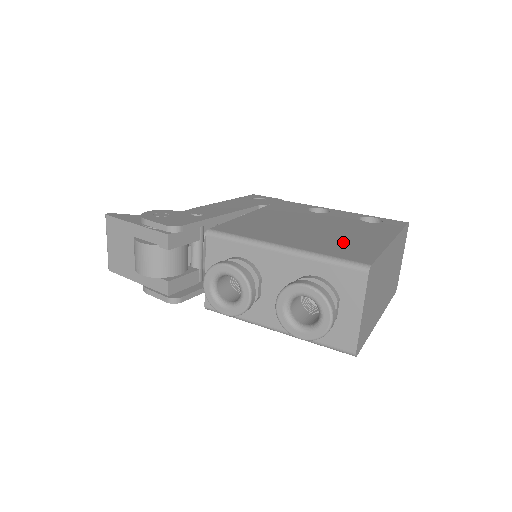
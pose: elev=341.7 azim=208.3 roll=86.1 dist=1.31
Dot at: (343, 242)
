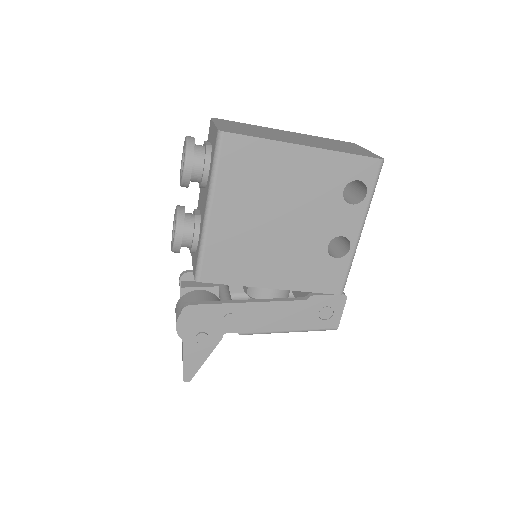
Dot at: occluded
